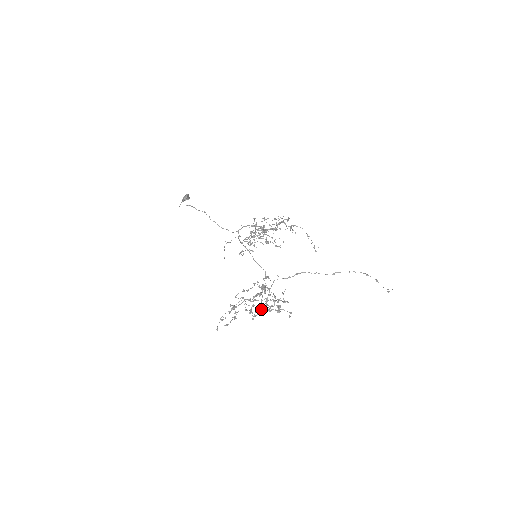
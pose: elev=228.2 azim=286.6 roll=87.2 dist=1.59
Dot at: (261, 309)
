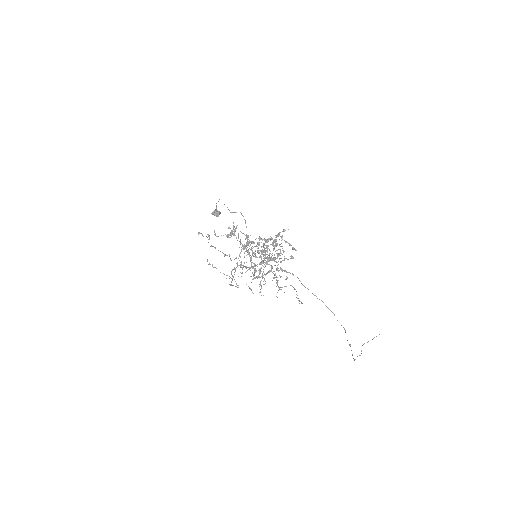
Dot at: occluded
